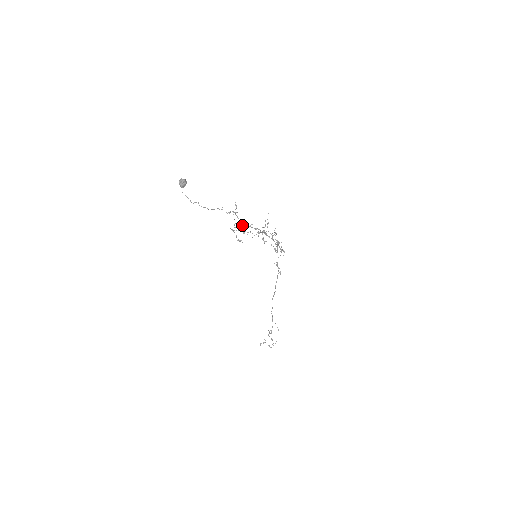
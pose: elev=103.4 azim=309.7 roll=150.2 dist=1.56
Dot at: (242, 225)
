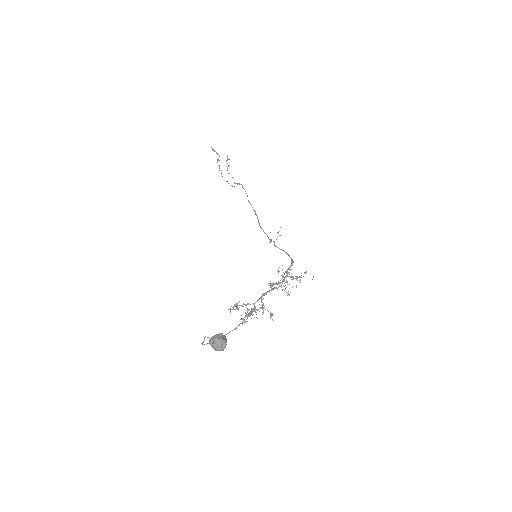
Dot at: (254, 309)
